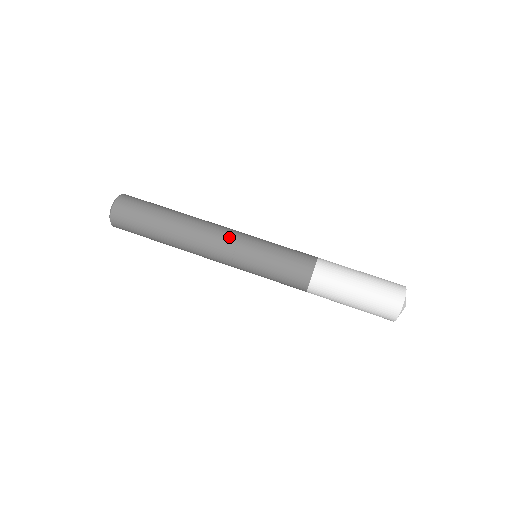
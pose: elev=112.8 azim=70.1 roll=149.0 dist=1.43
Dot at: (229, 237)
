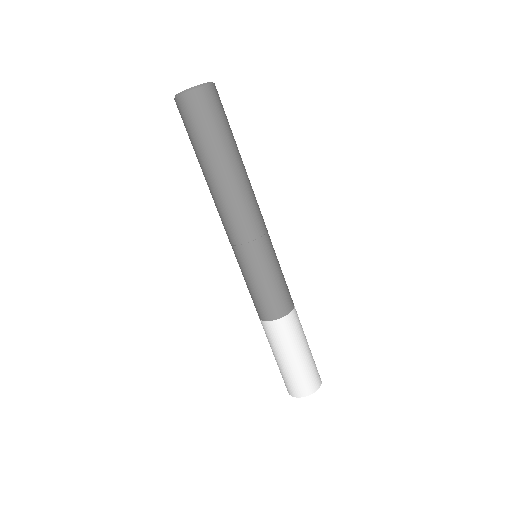
Dot at: (250, 230)
